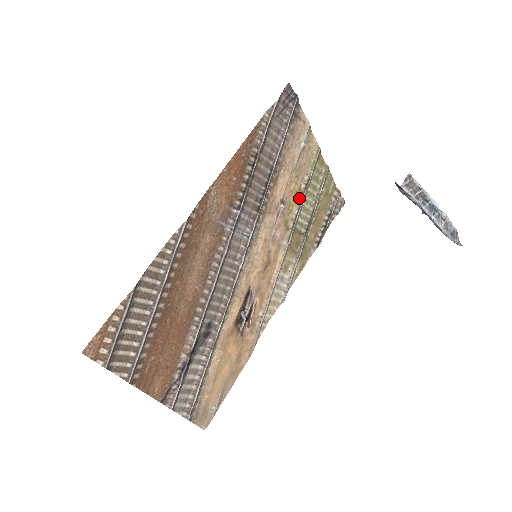
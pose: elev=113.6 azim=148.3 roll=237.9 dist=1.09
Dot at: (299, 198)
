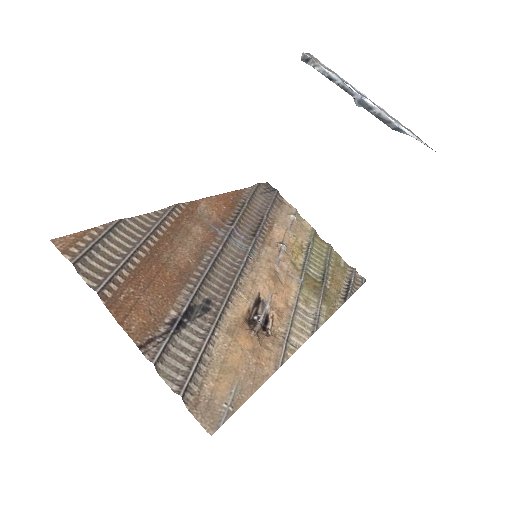
Dot at: (303, 253)
